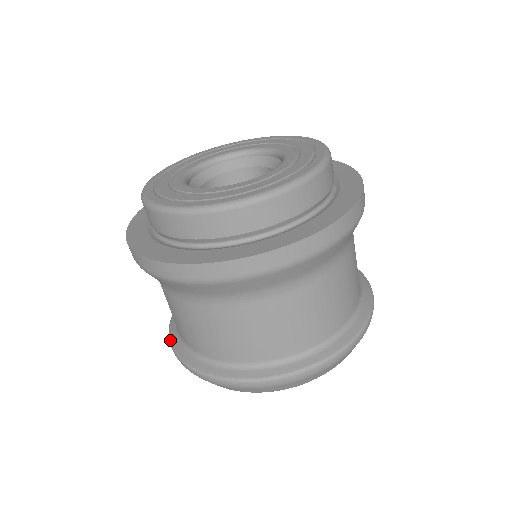
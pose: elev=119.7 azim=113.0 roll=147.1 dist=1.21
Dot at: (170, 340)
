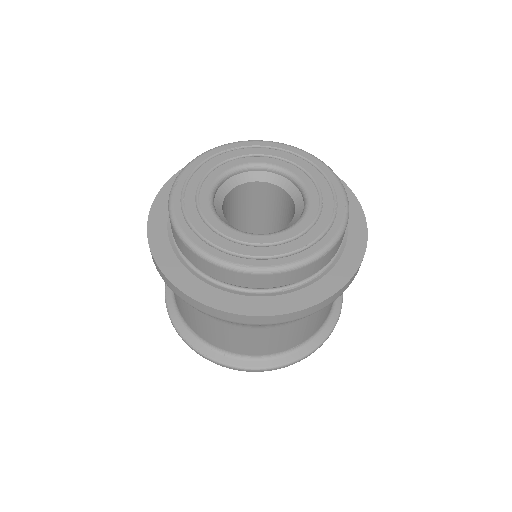
Dot at: occluded
